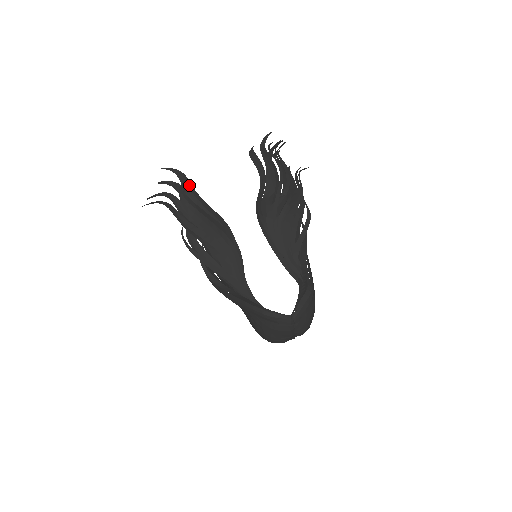
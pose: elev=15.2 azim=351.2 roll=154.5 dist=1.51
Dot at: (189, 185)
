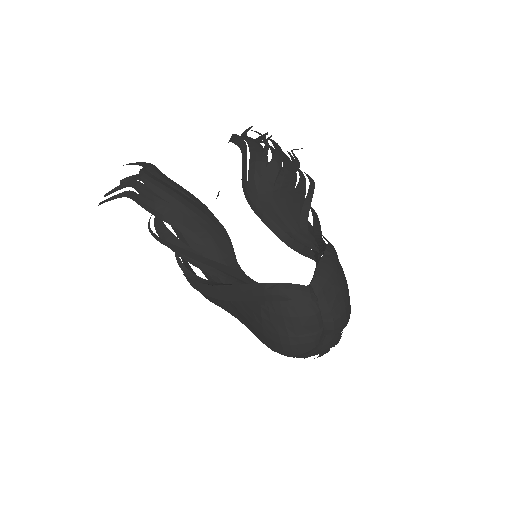
Dot at: (153, 167)
